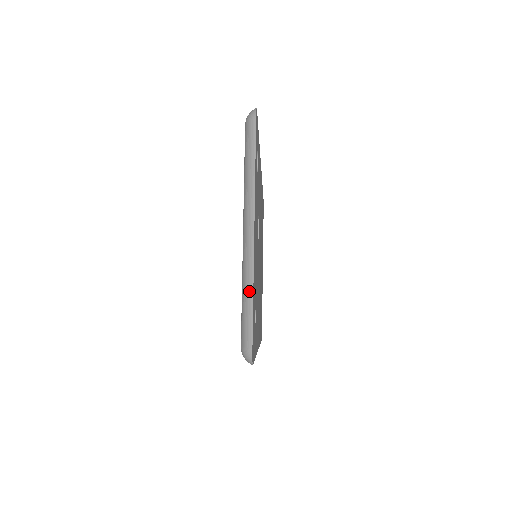
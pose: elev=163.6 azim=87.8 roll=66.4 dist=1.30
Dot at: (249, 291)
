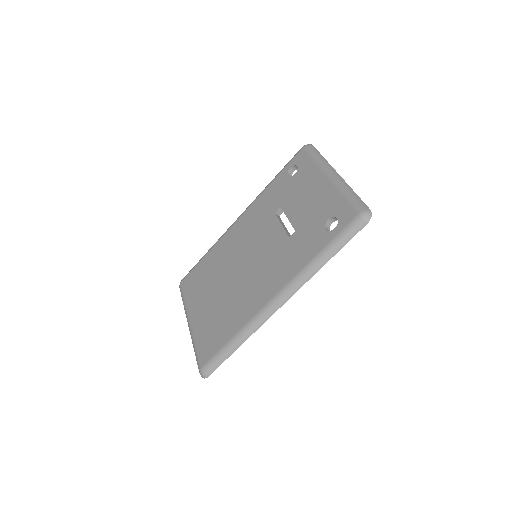
Dot at: (352, 191)
